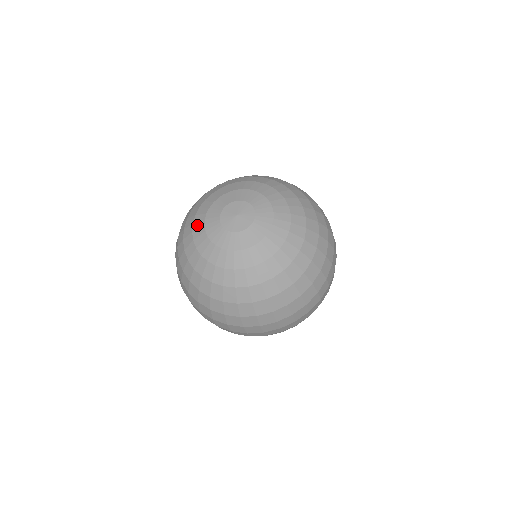
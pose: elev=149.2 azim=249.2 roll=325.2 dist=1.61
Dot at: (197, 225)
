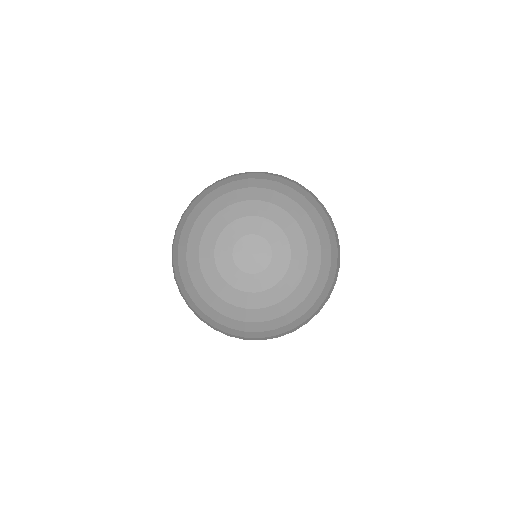
Dot at: (205, 262)
